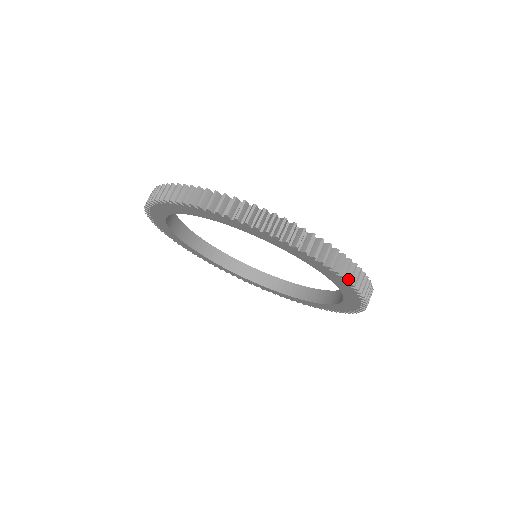
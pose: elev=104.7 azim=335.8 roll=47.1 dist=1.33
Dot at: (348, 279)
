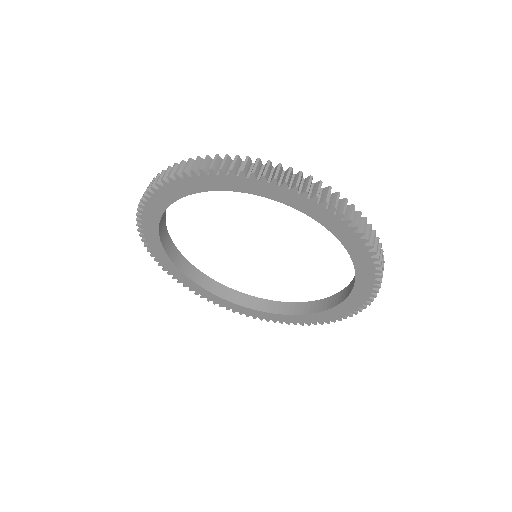
Dot at: (376, 294)
